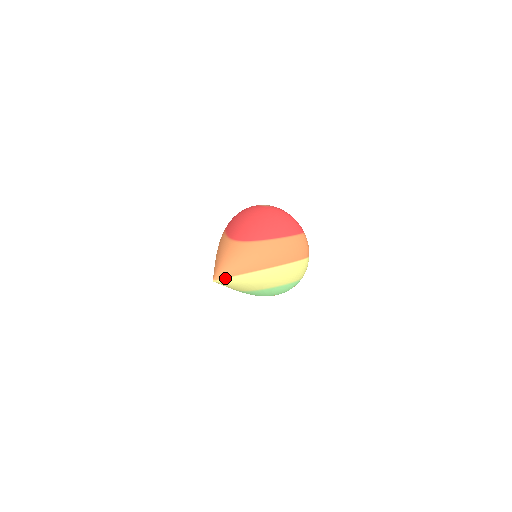
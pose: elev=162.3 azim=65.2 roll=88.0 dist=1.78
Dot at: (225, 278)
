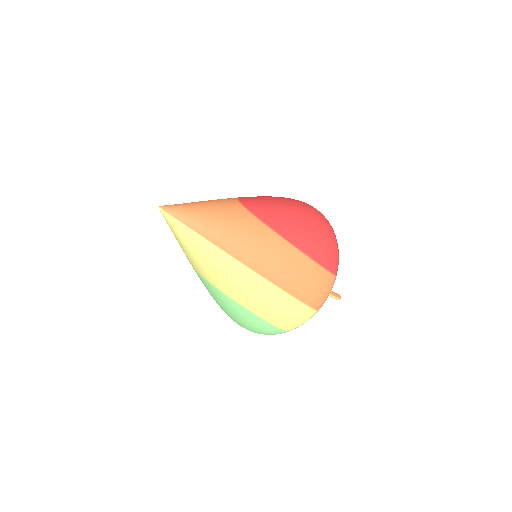
Dot at: (178, 220)
